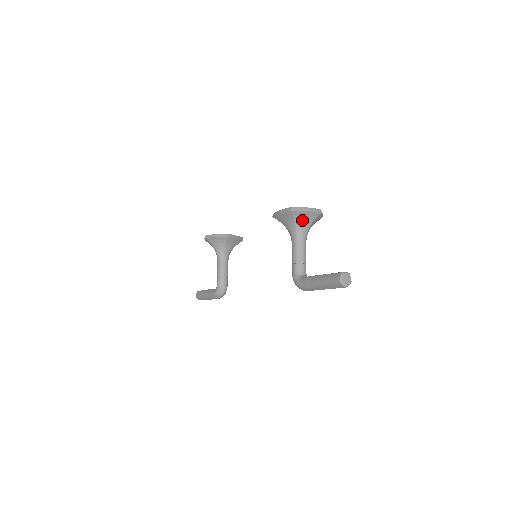
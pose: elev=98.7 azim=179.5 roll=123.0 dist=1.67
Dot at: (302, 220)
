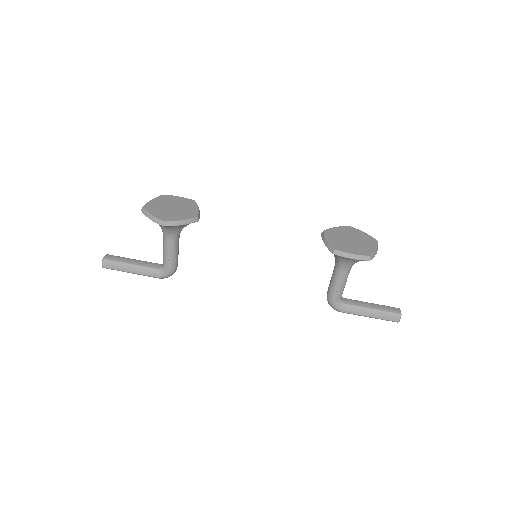
Dot at: occluded
